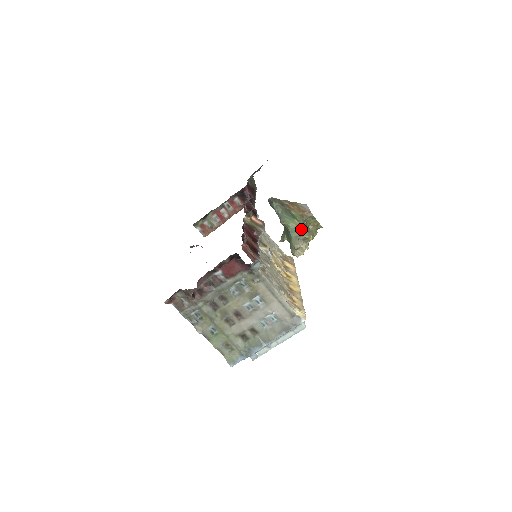
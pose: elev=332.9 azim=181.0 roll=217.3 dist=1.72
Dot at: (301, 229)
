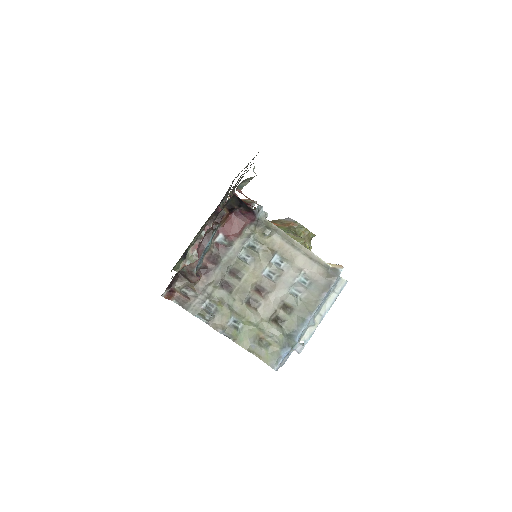
Dot at: (293, 238)
